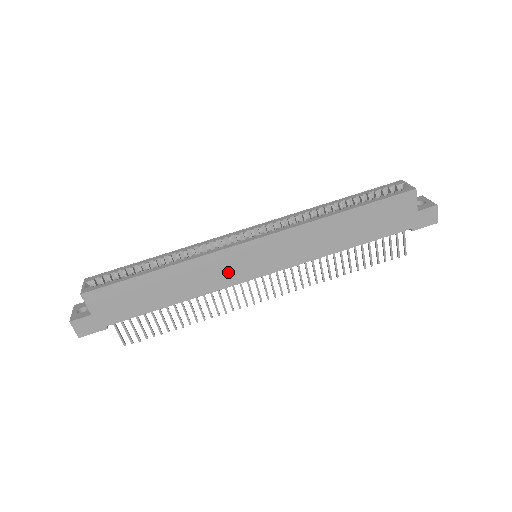
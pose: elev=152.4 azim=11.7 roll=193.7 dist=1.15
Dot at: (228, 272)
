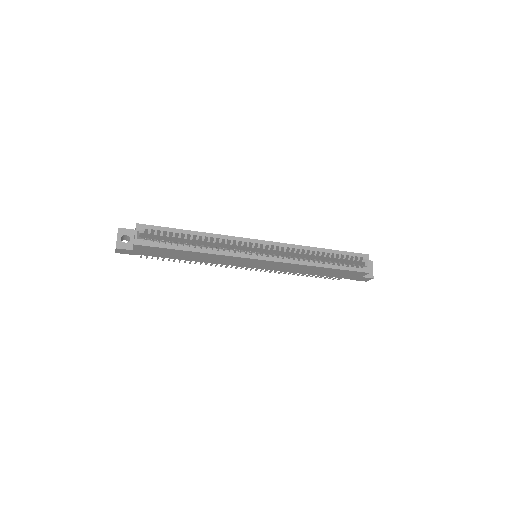
Dot at: (234, 262)
